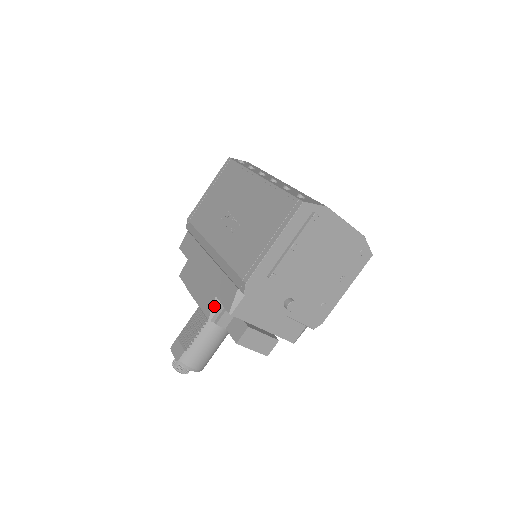
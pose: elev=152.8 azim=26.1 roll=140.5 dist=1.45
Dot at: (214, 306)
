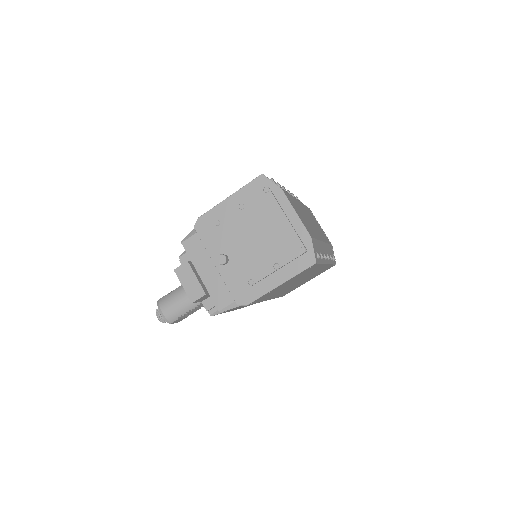
Dot at: occluded
